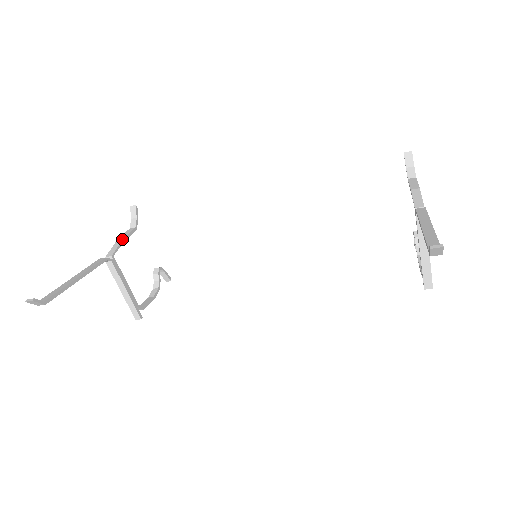
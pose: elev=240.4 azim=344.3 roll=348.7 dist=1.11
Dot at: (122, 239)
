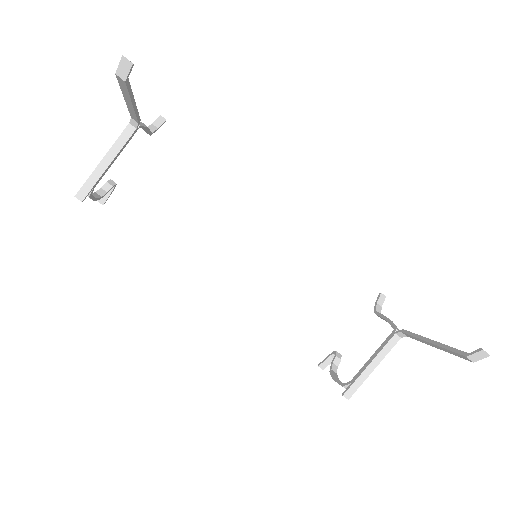
Dot at: occluded
